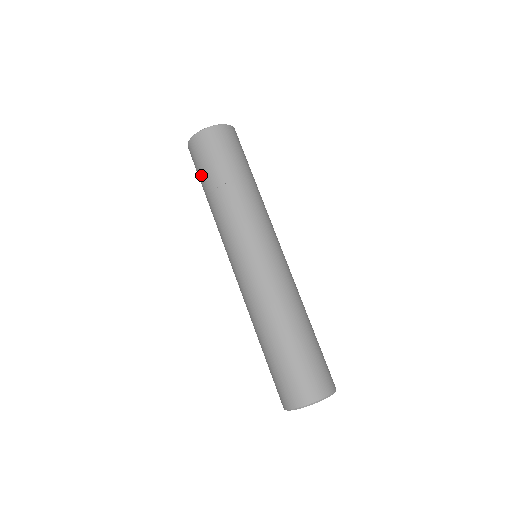
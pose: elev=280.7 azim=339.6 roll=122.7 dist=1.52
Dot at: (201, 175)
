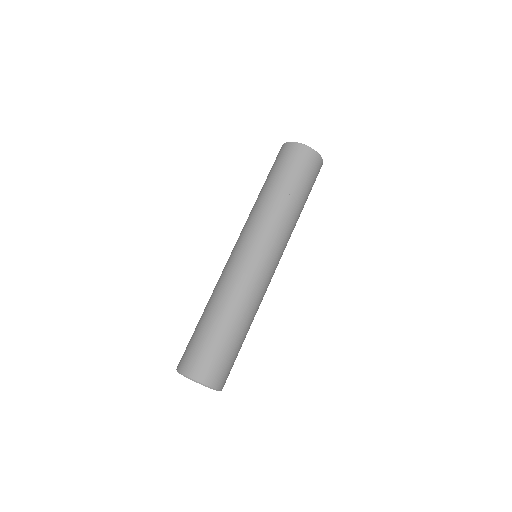
Dot at: (269, 173)
